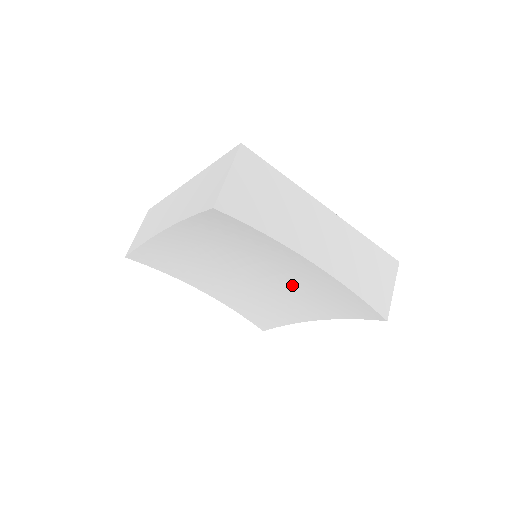
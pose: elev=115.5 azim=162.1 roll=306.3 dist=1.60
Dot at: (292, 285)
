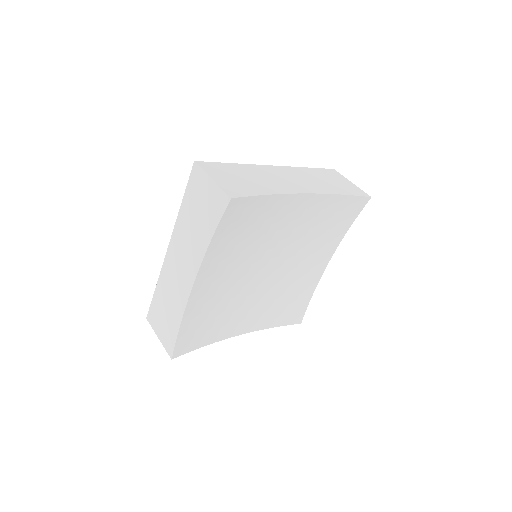
Dot at: (299, 244)
